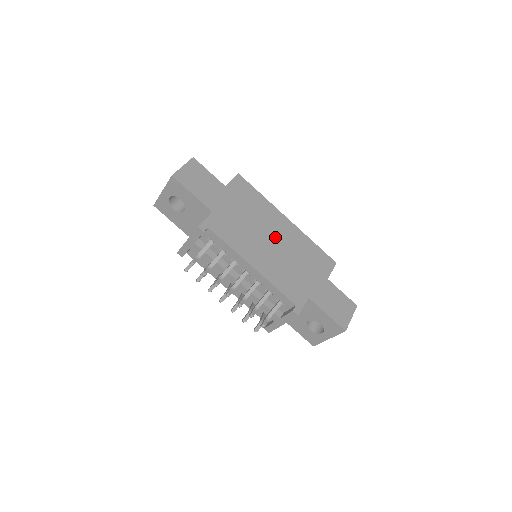
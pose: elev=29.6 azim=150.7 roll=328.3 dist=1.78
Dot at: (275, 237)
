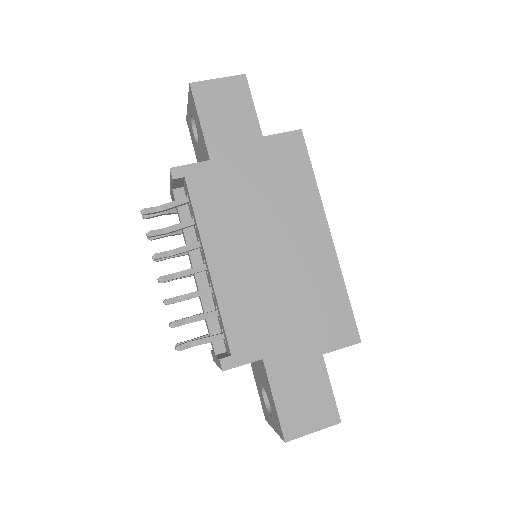
Dot at: (283, 247)
